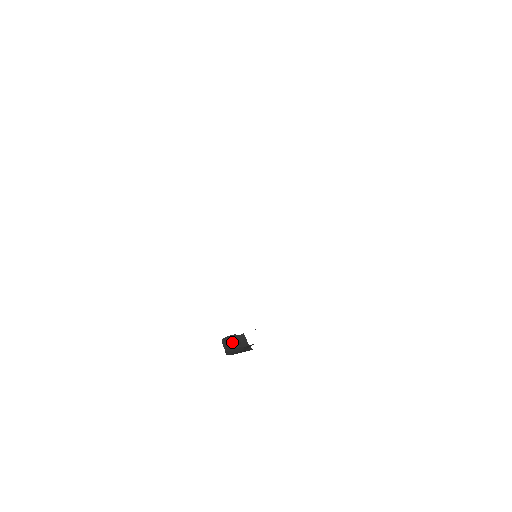
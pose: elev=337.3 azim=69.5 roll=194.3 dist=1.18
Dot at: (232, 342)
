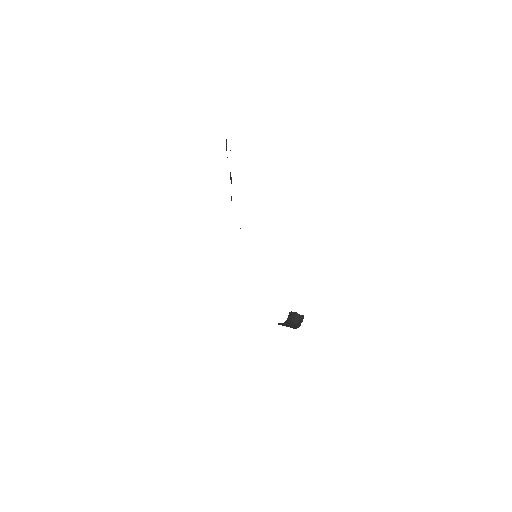
Dot at: (292, 317)
